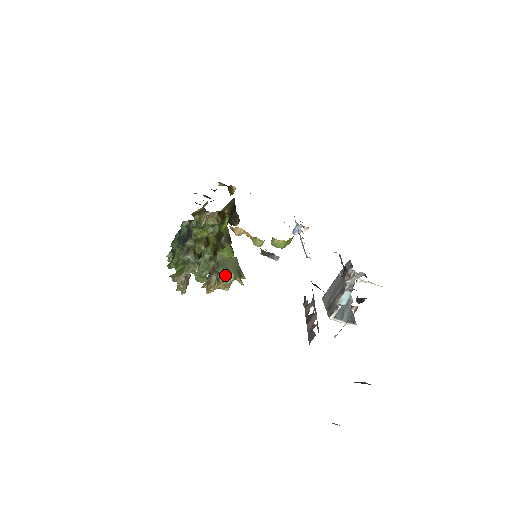
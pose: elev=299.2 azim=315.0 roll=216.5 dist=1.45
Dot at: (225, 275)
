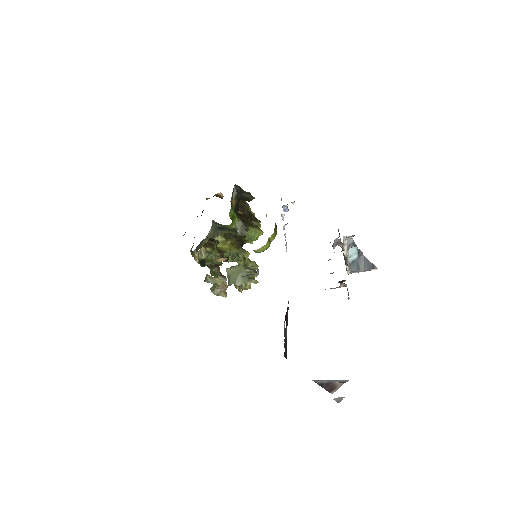
Dot at: occluded
